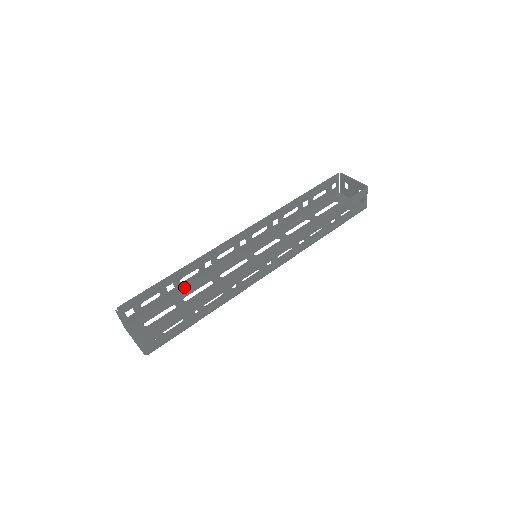
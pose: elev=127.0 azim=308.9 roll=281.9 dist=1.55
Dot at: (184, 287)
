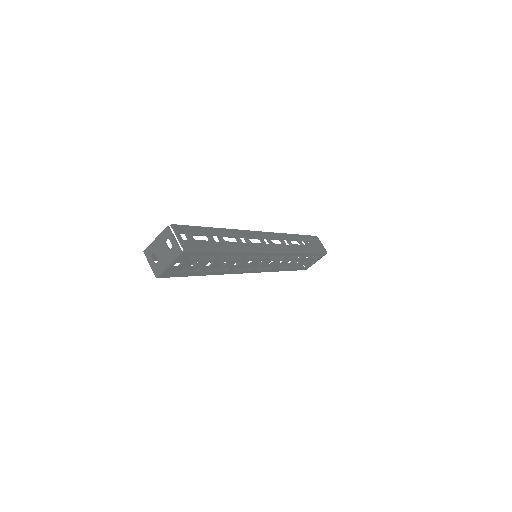
Dot at: occluded
